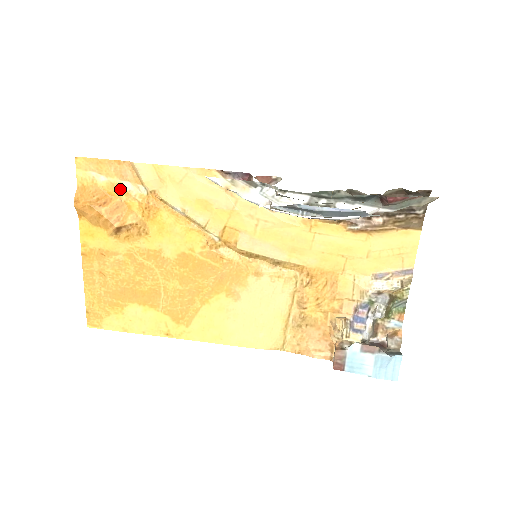
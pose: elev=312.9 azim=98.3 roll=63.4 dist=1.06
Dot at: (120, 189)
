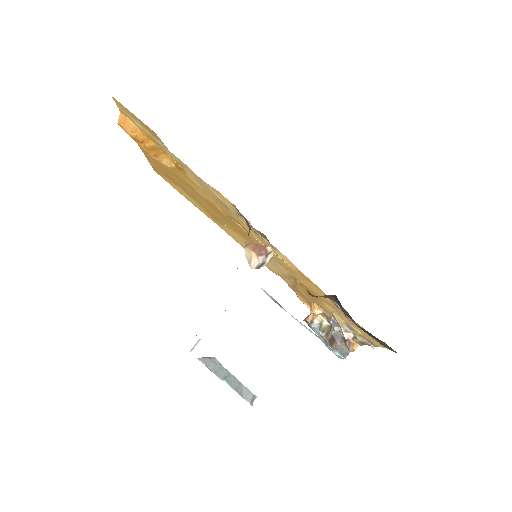
Dot at: (154, 140)
